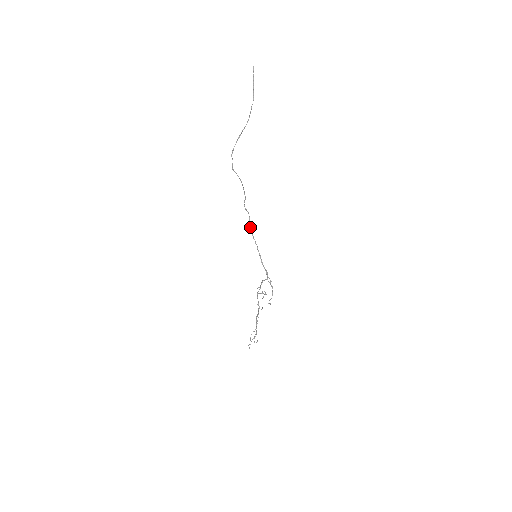
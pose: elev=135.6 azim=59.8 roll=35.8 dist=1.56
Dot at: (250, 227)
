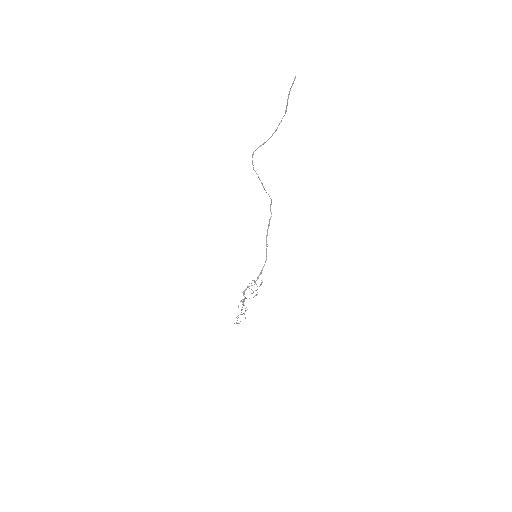
Dot at: occluded
